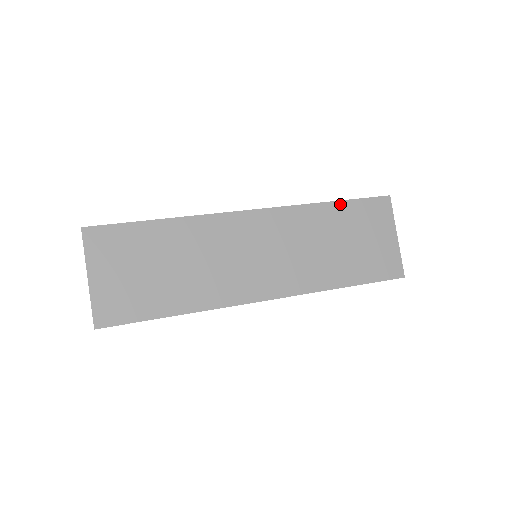
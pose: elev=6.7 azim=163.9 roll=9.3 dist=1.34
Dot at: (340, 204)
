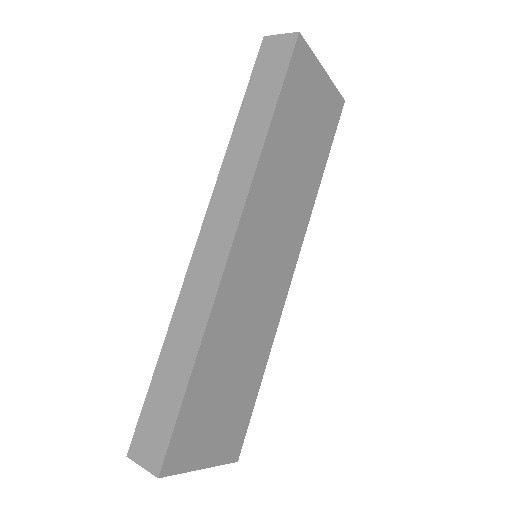
Dot at: (277, 113)
